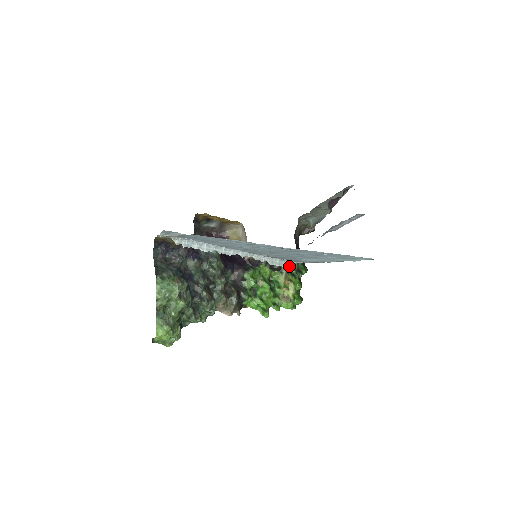
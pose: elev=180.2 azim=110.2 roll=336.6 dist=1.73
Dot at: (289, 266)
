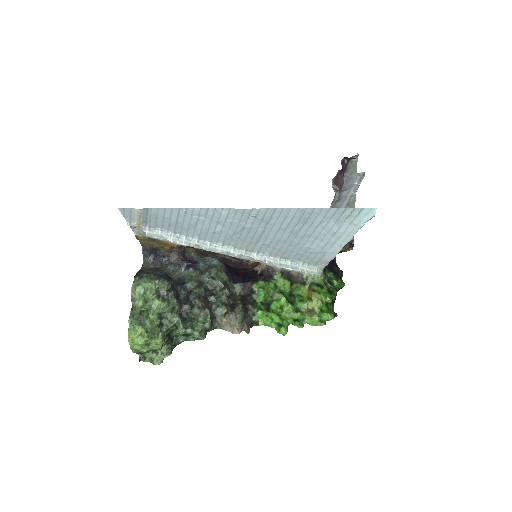
Dot at: (307, 271)
